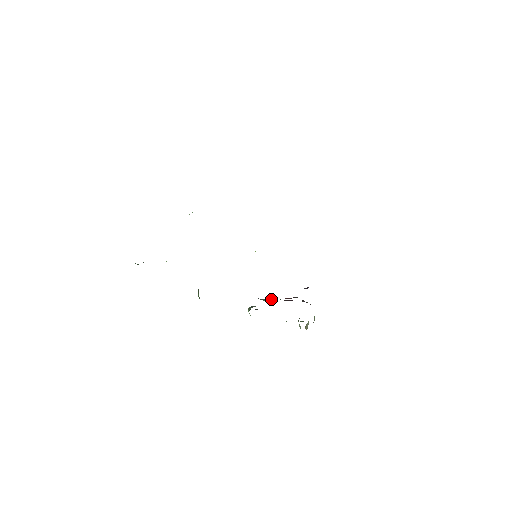
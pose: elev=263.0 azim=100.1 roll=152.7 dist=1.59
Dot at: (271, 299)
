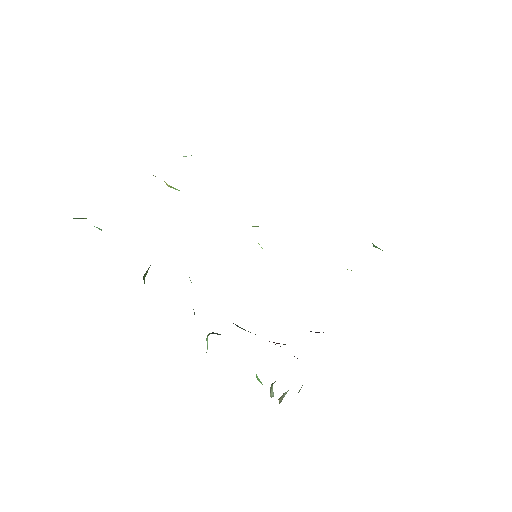
Dot at: (250, 332)
